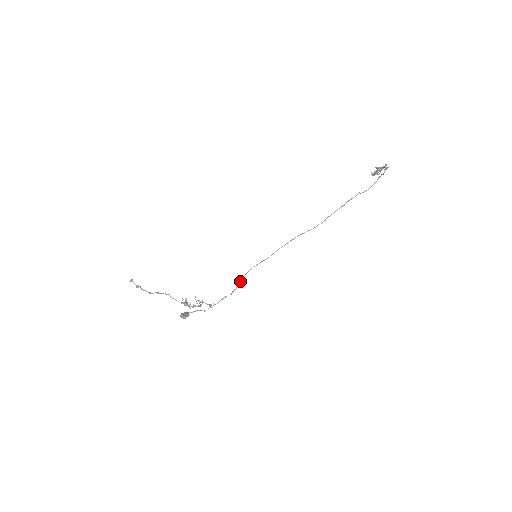
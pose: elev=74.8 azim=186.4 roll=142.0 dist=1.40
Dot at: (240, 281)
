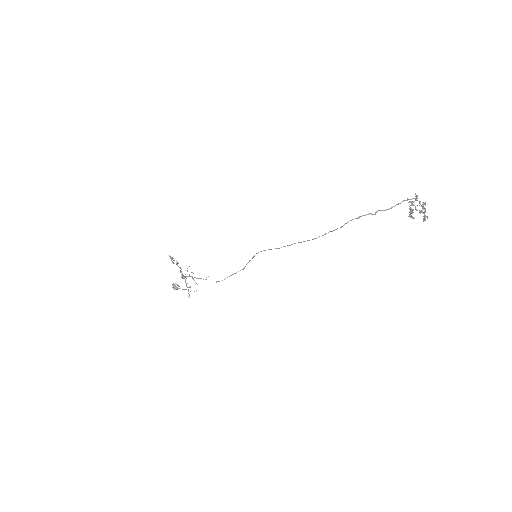
Dot at: occluded
